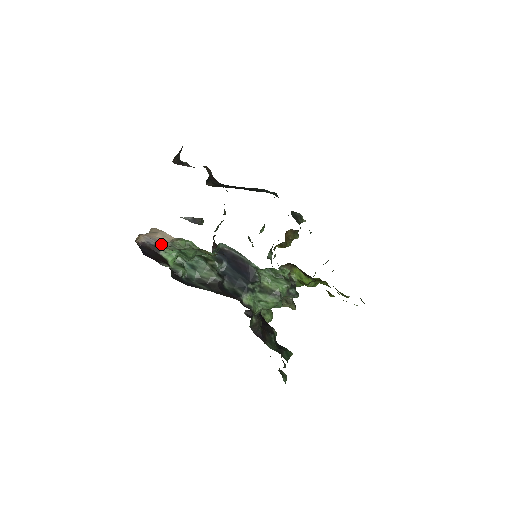
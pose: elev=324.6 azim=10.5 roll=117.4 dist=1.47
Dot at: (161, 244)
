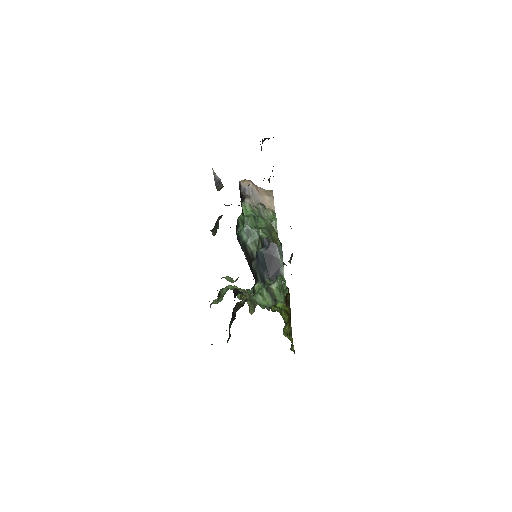
Dot at: (256, 201)
